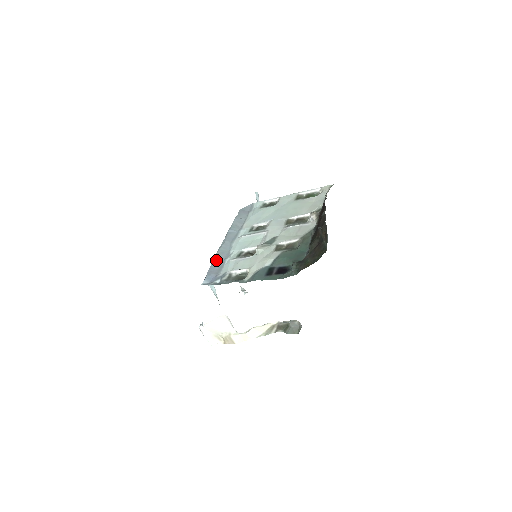
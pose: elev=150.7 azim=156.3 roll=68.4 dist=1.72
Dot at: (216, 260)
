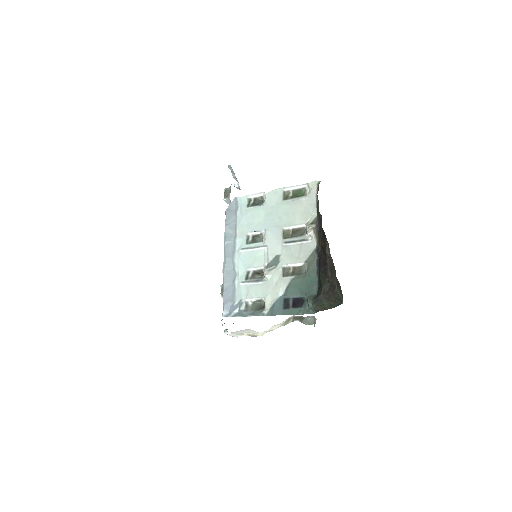
Dot at: (226, 285)
